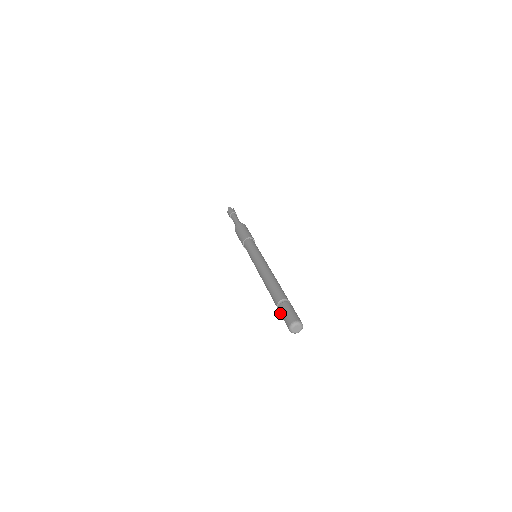
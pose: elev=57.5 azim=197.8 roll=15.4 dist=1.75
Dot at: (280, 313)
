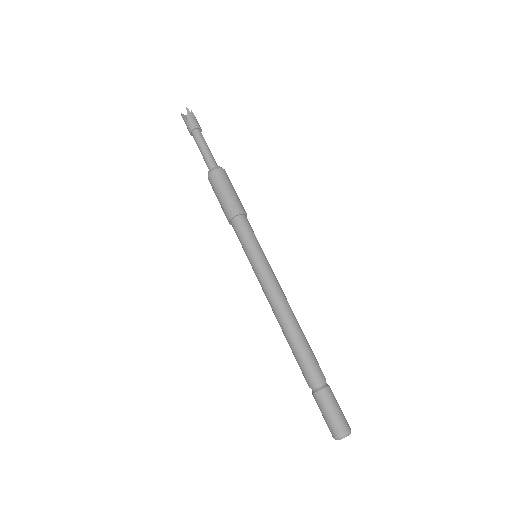
Dot at: (317, 402)
